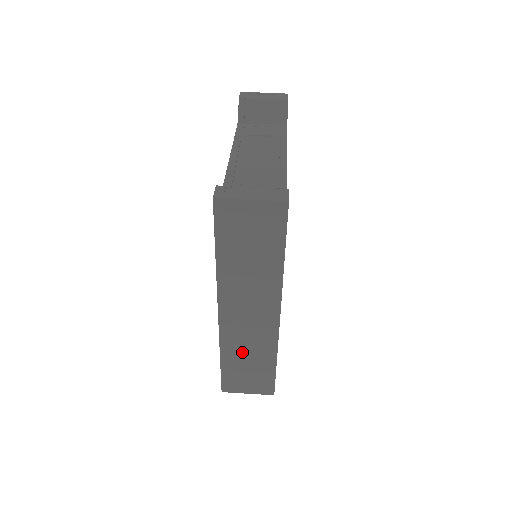
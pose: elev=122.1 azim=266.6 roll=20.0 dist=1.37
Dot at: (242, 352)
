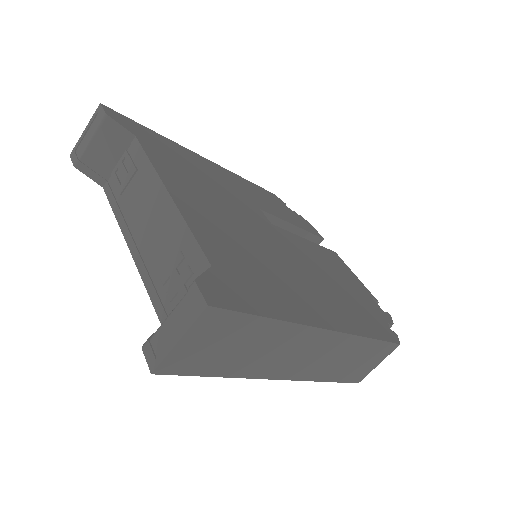
Dot at: (336, 365)
